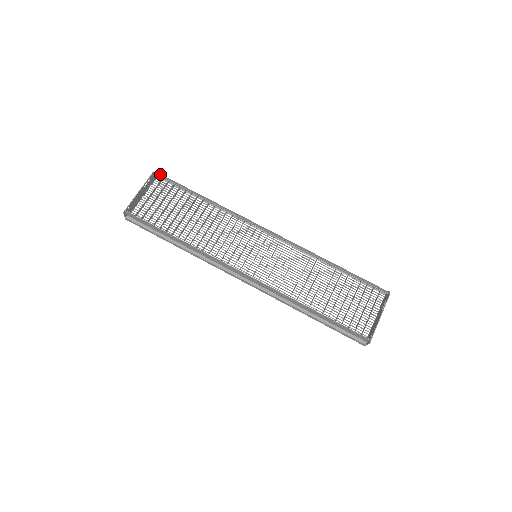
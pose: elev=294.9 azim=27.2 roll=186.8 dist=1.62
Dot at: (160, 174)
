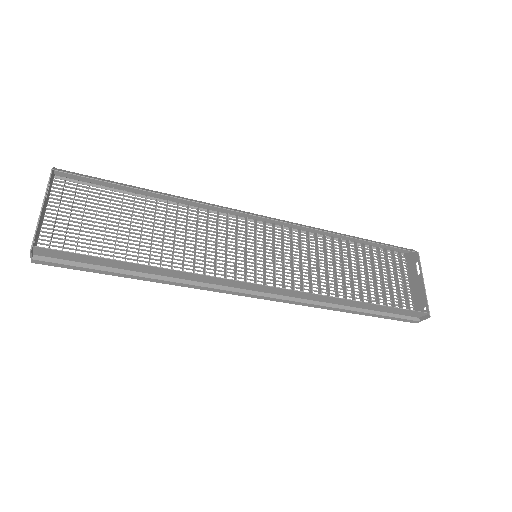
Dot at: (63, 170)
